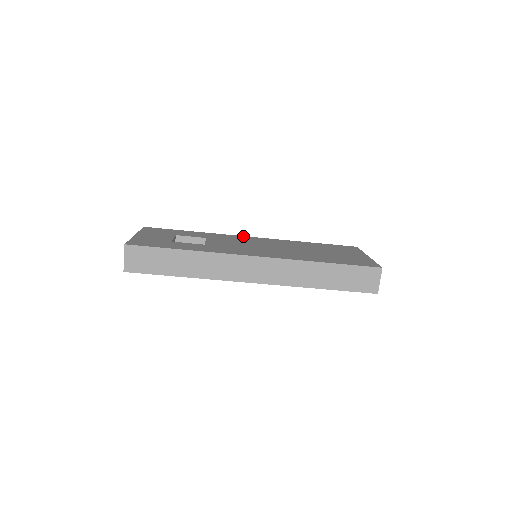
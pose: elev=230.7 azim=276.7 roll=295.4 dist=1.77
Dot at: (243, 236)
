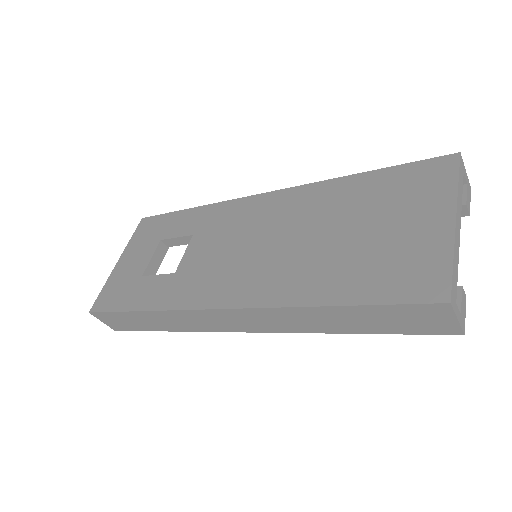
Dot at: (249, 197)
